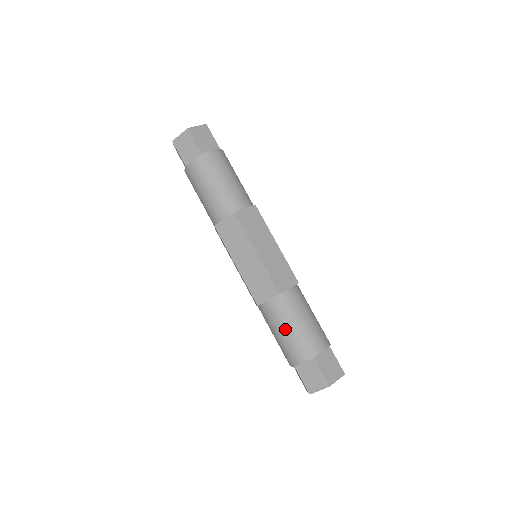
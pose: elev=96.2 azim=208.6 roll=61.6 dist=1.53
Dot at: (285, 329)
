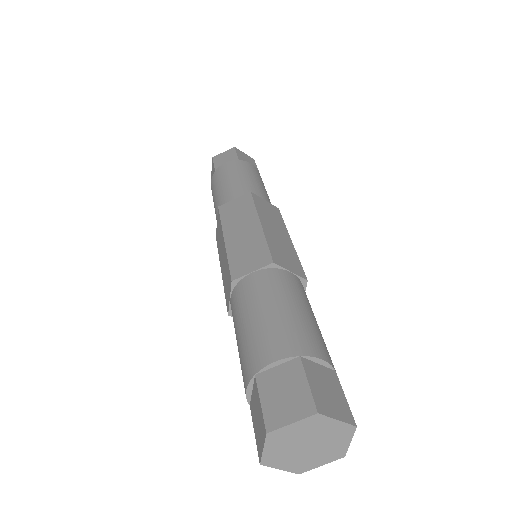
Dot at: (263, 308)
